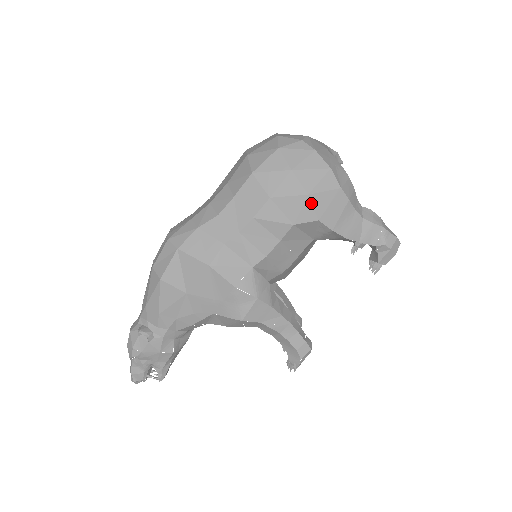
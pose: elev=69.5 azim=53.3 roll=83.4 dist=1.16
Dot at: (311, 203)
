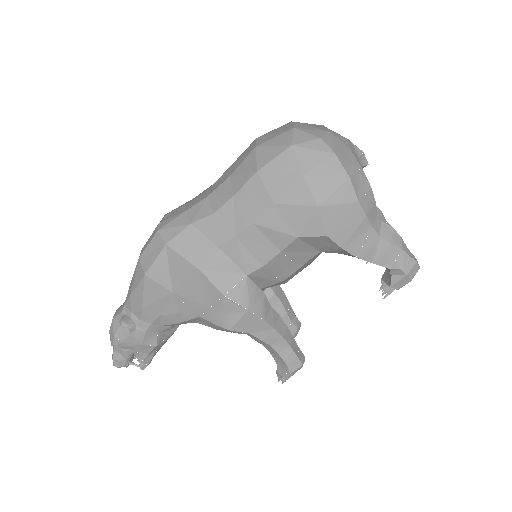
Dot at: (320, 216)
